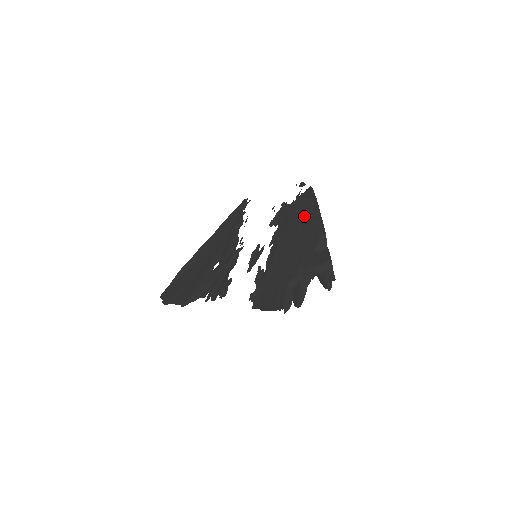
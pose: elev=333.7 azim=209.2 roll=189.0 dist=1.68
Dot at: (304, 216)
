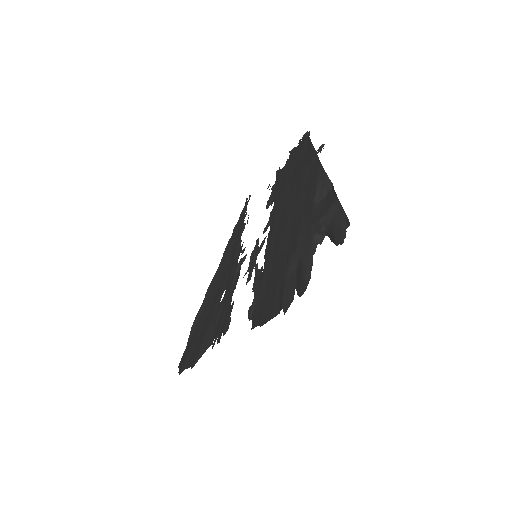
Dot at: (298, 168)
